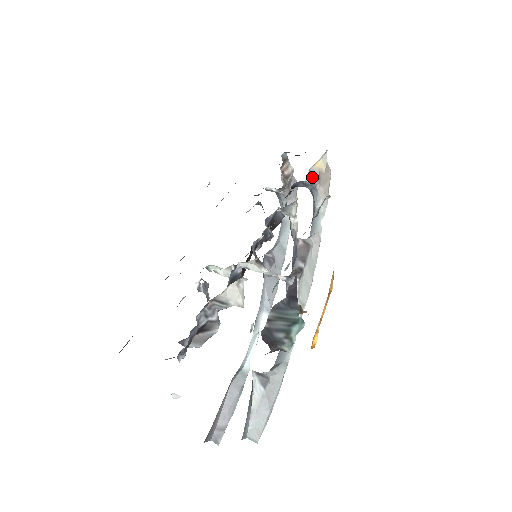
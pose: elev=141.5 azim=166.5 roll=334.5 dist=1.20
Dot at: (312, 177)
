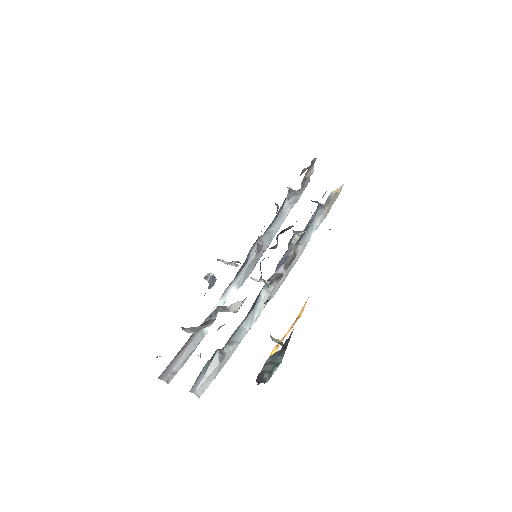
Dot at: (327, 200)
